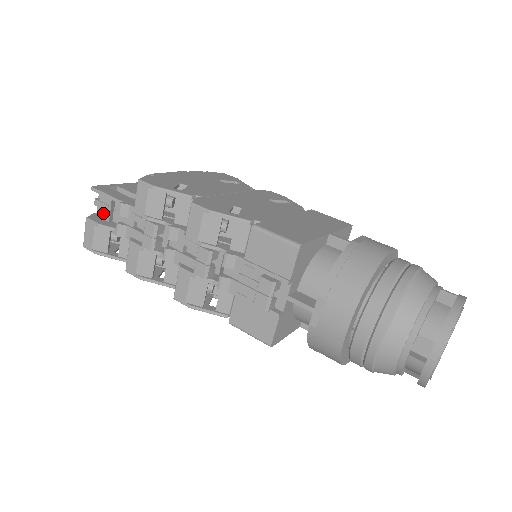
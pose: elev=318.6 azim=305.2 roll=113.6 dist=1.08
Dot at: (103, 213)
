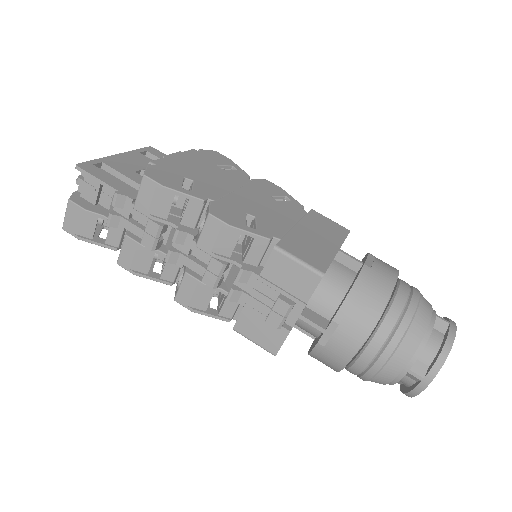
Dot at: (88, 195)
